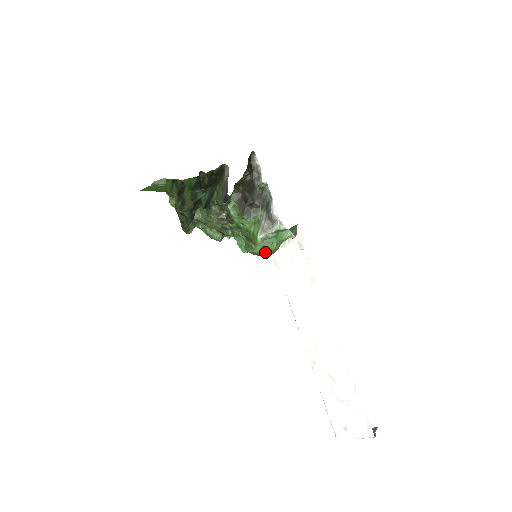
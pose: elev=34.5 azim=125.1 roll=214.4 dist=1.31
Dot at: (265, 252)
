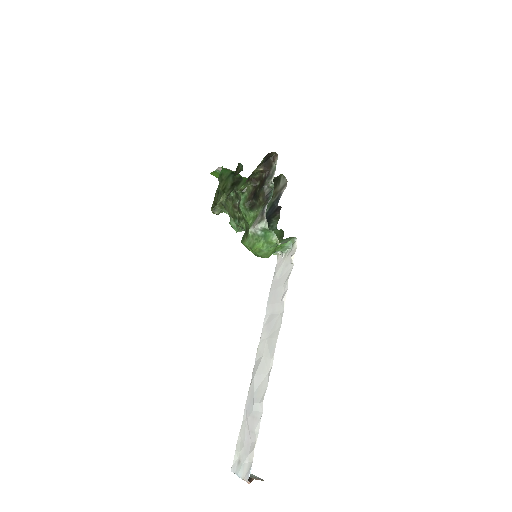
Dot at: (251, 247)
